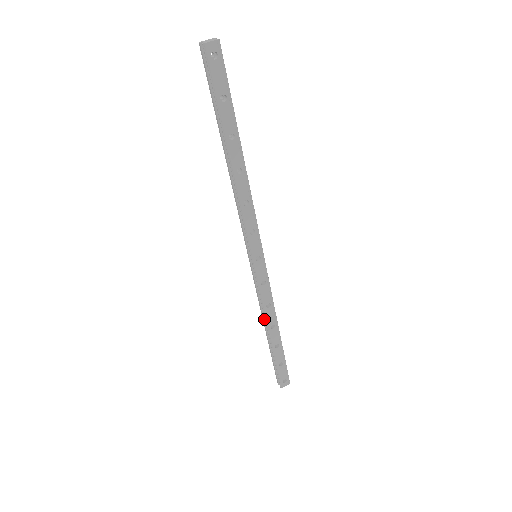
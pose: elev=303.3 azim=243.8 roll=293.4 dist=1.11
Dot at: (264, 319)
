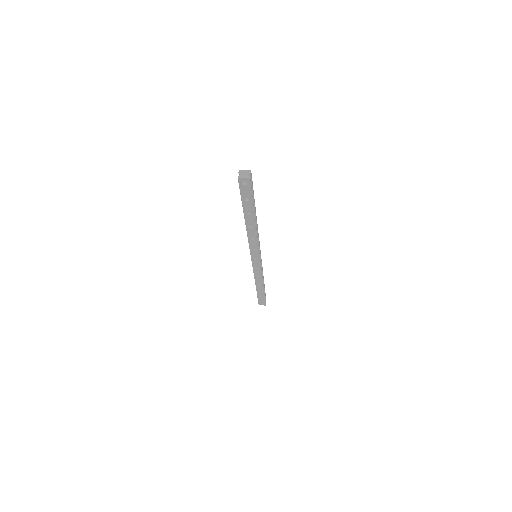
Dot at: occluded
